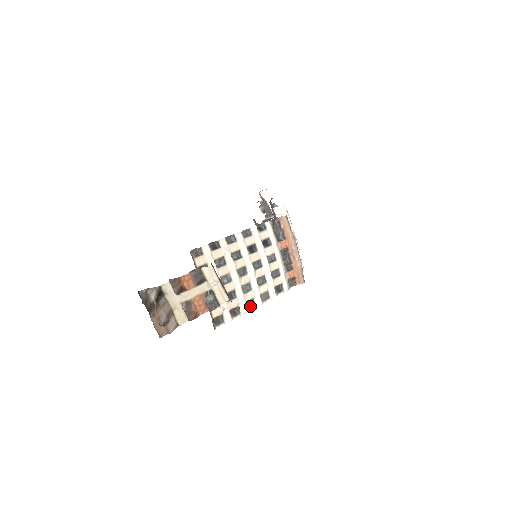
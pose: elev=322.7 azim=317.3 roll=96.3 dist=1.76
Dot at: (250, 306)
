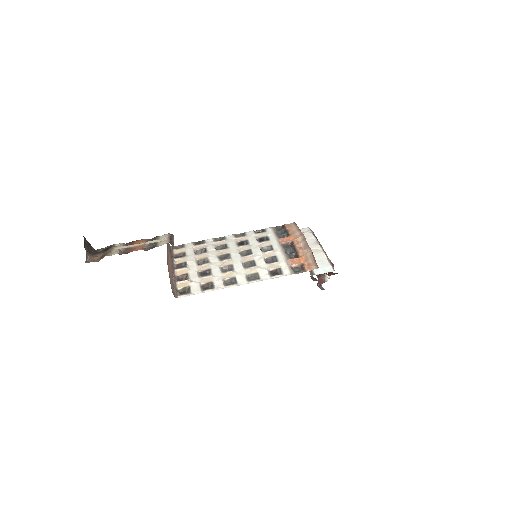
Dot at: (230, 284)
